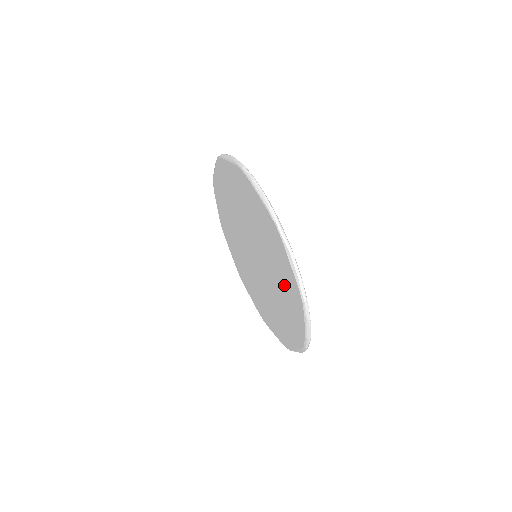
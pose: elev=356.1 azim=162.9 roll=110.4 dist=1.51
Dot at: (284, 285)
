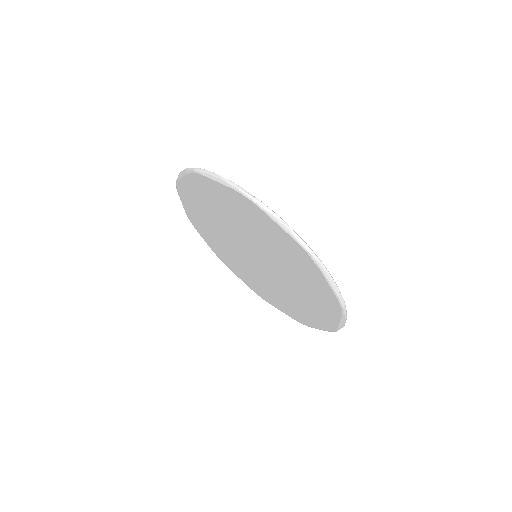
Dot at: (308, 307)
